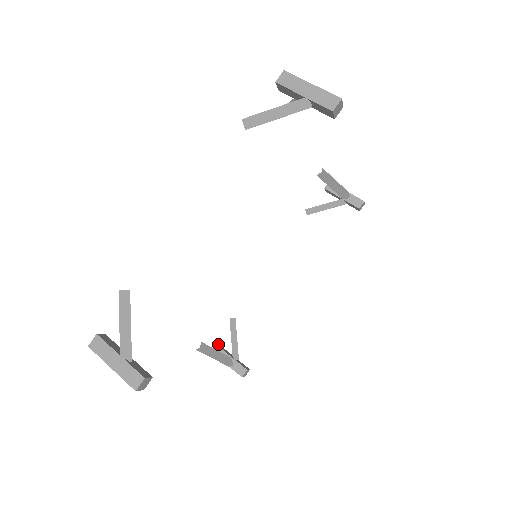
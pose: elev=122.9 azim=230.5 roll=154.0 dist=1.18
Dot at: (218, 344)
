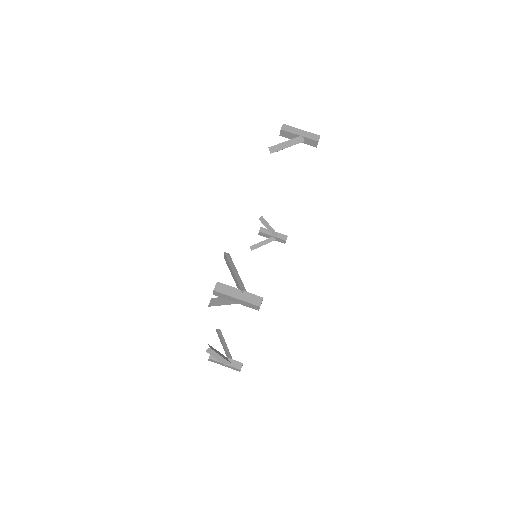
Dot at: (260, 228)
